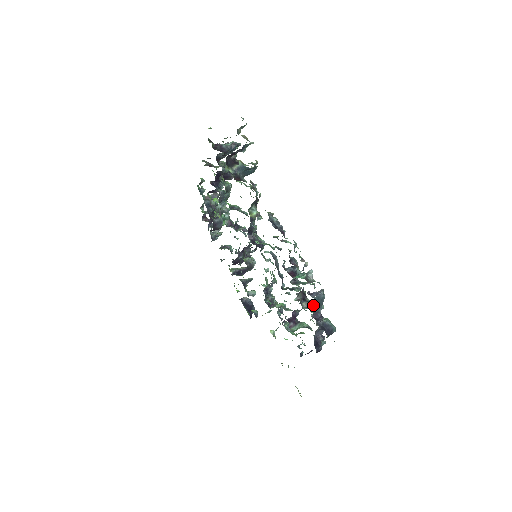
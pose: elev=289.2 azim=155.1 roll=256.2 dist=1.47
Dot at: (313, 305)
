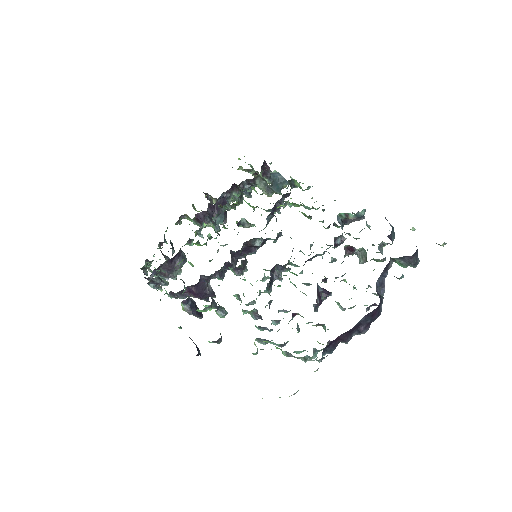
Dot at: occluded
